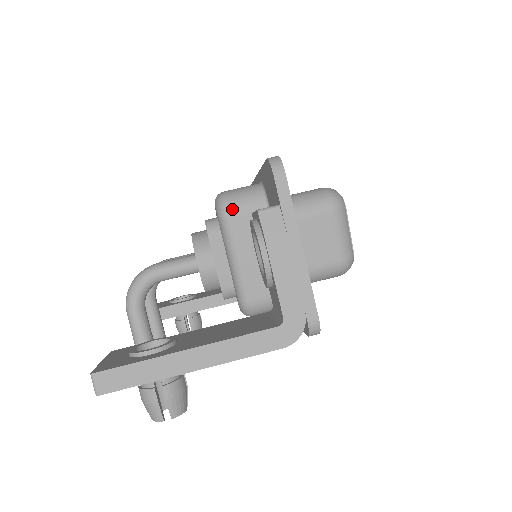
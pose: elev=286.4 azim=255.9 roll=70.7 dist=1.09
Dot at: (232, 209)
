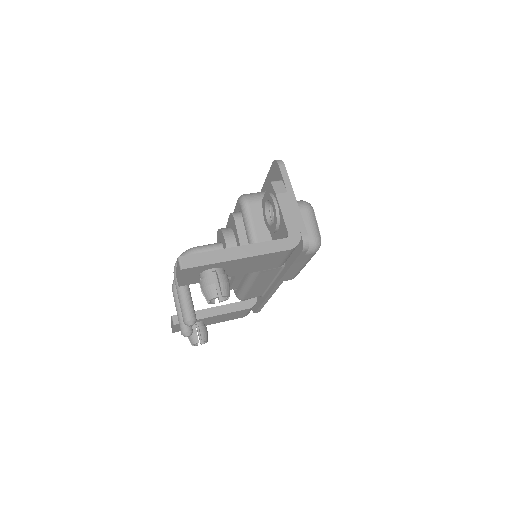
Dot at: (250, 199)
